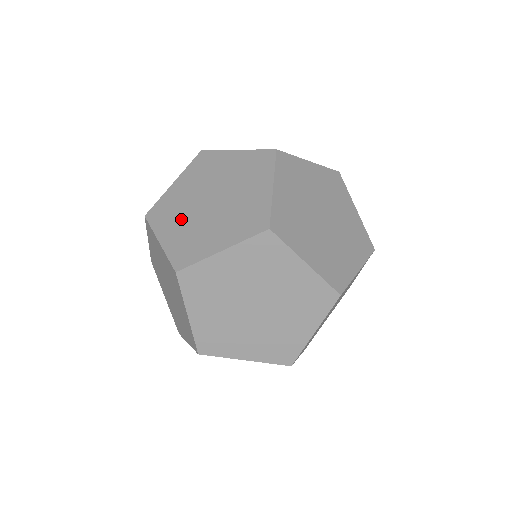
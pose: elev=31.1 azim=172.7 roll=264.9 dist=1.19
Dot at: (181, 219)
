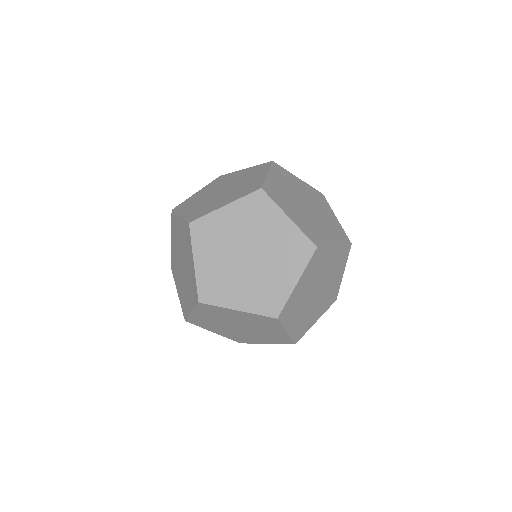
Dot at: (219, 200)
